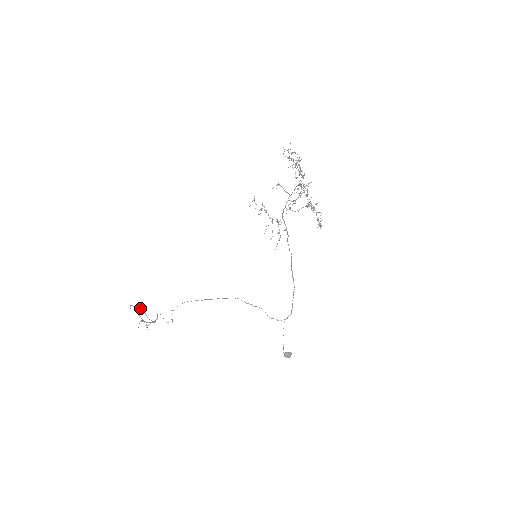
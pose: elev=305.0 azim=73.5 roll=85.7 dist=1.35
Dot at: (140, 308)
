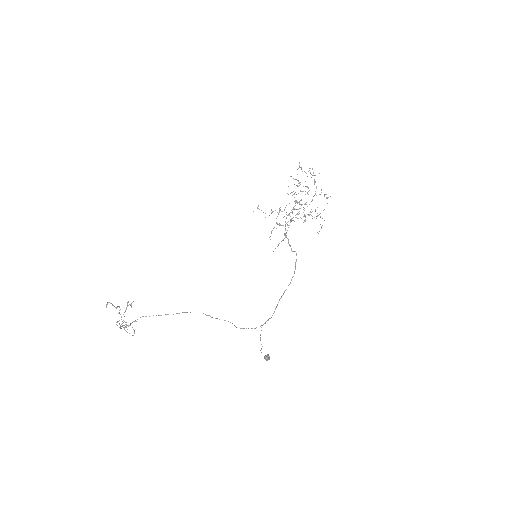
Dot at: (128, 302)
